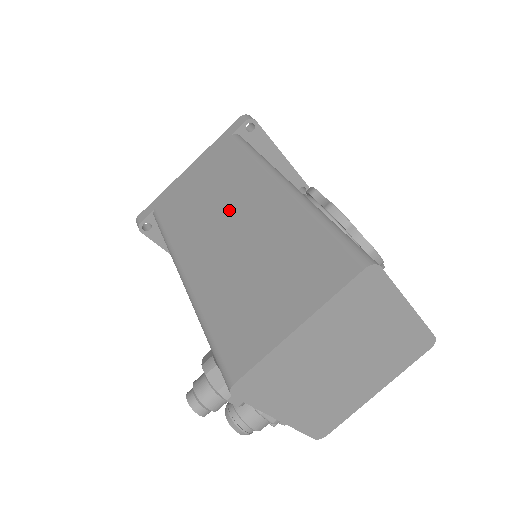
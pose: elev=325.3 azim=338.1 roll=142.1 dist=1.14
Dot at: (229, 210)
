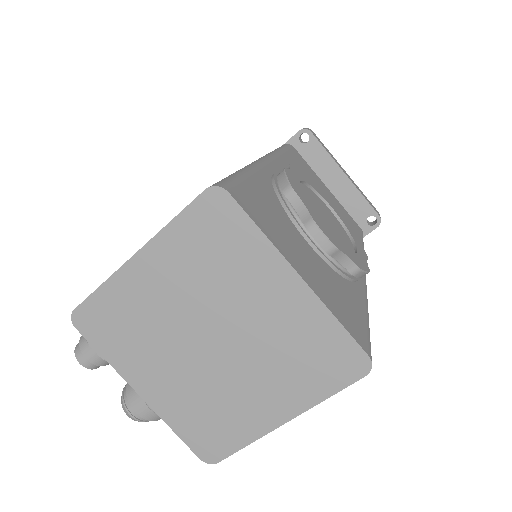
Dot at: occluded
